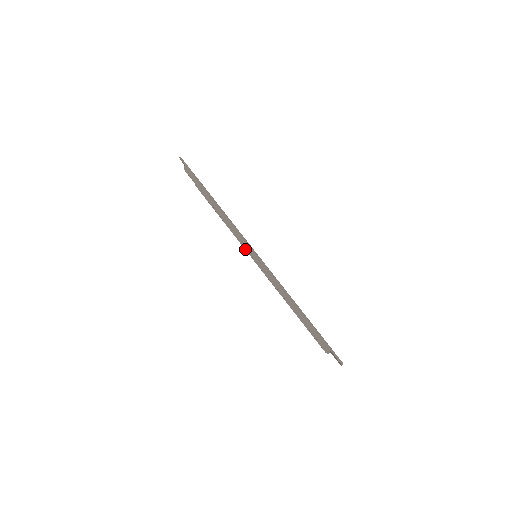
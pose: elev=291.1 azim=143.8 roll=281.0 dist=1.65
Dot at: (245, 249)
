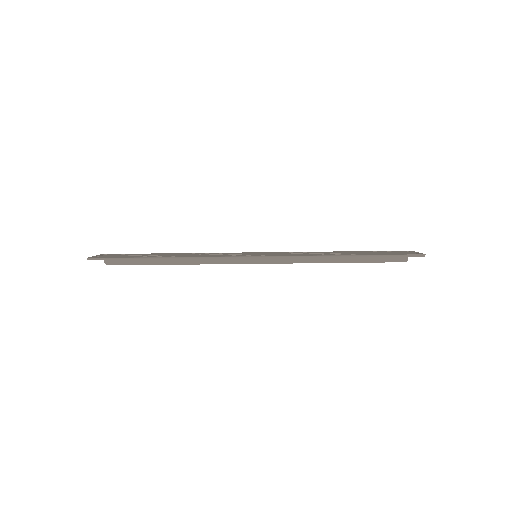
Dot at: occluded
